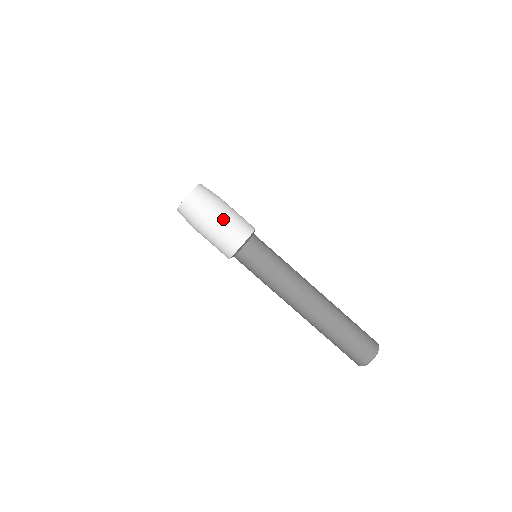
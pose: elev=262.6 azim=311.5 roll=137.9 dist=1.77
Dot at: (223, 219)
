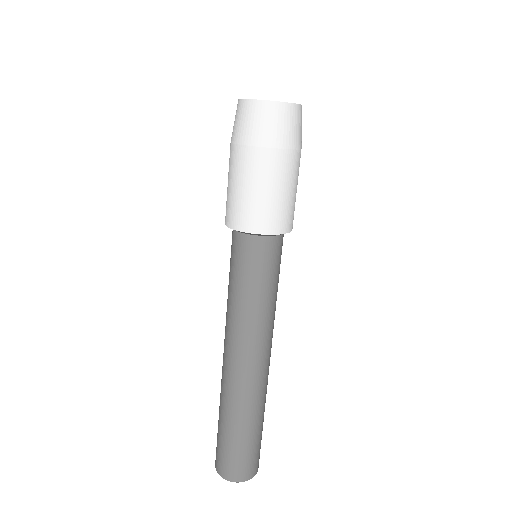
Dot at: (296, 180)
